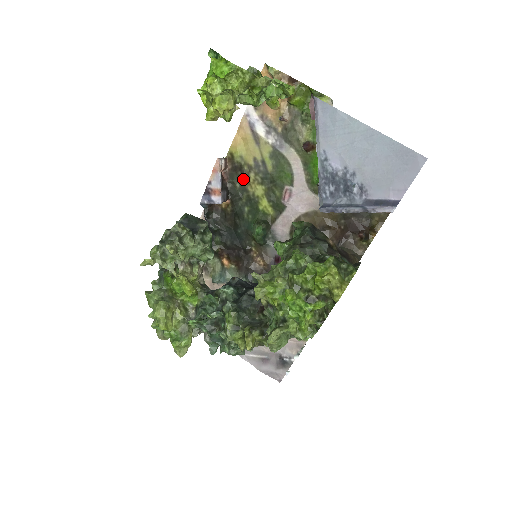
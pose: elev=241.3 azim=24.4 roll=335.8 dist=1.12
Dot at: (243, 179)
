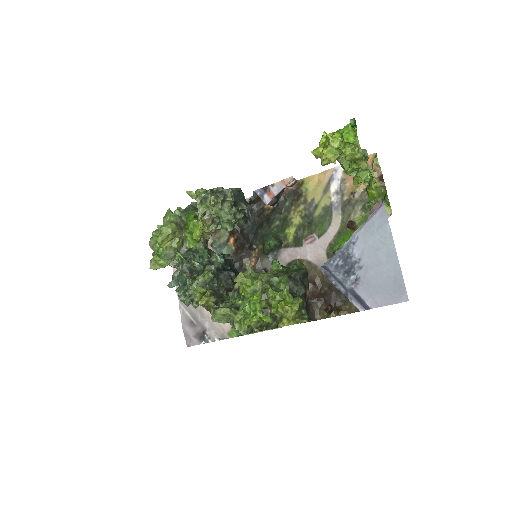
Dot at: (294, 204)
